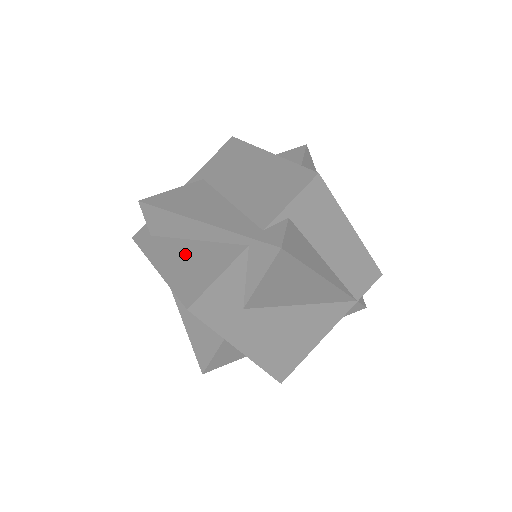
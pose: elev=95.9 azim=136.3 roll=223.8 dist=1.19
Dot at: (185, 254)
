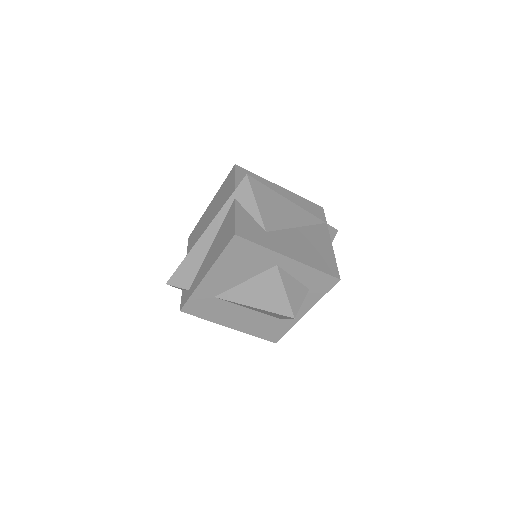
Dot at: (213, 250)
